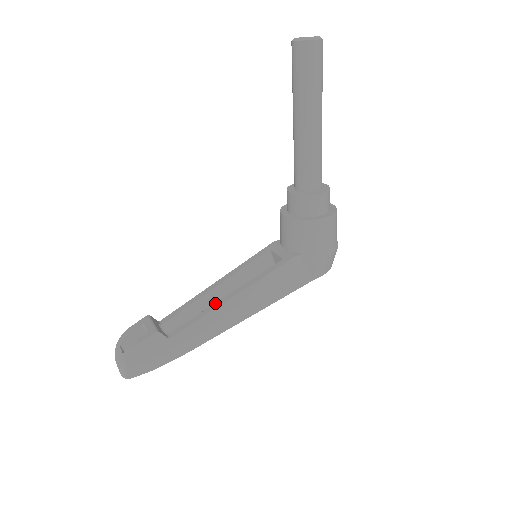
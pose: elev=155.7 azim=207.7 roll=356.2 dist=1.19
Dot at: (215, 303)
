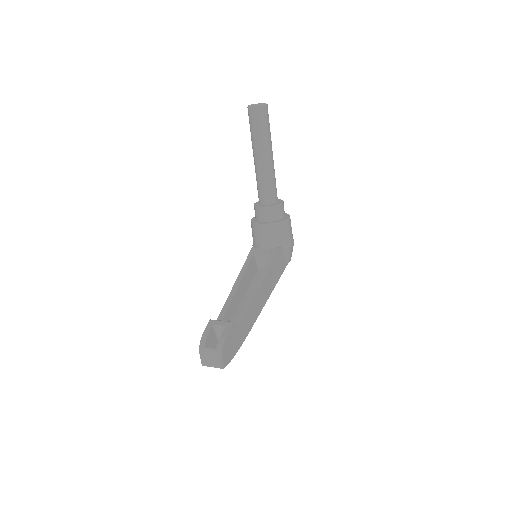
Dot at: (250, 294)
